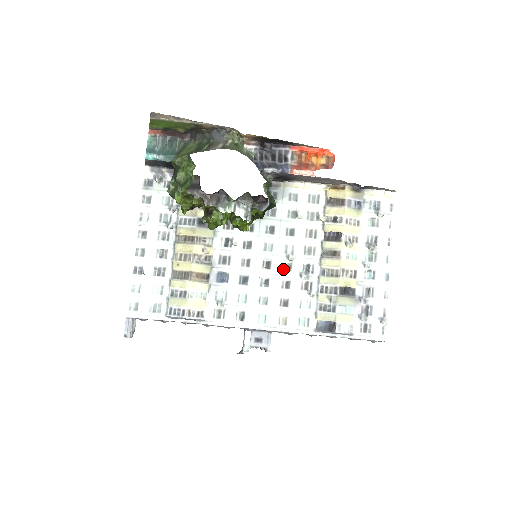
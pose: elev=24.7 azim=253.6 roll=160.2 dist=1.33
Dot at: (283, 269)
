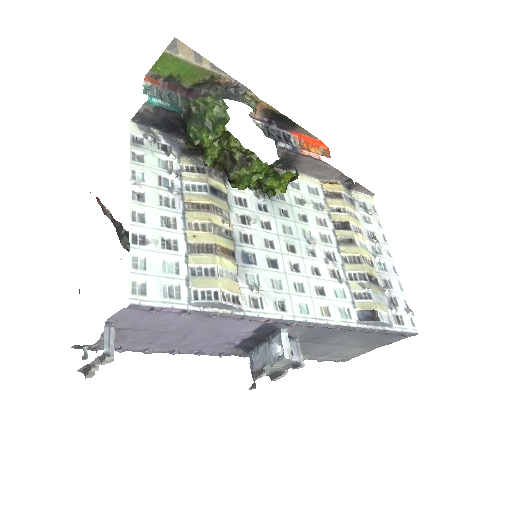
Dot at: (308, 254)
